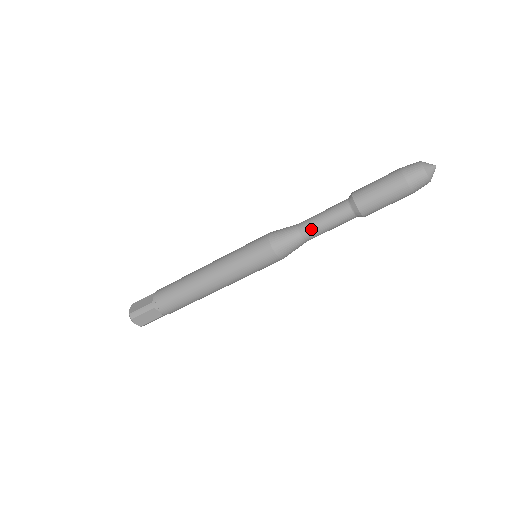
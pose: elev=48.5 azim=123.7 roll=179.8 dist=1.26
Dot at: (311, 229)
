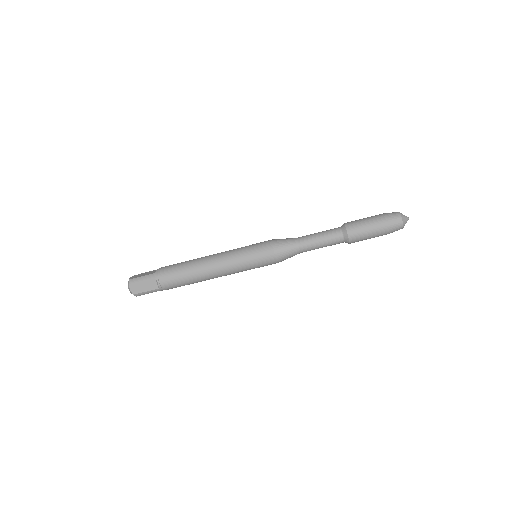
Dot at: (307, 241)
